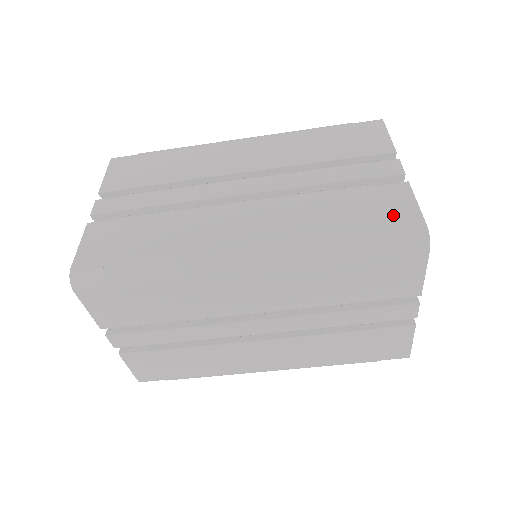
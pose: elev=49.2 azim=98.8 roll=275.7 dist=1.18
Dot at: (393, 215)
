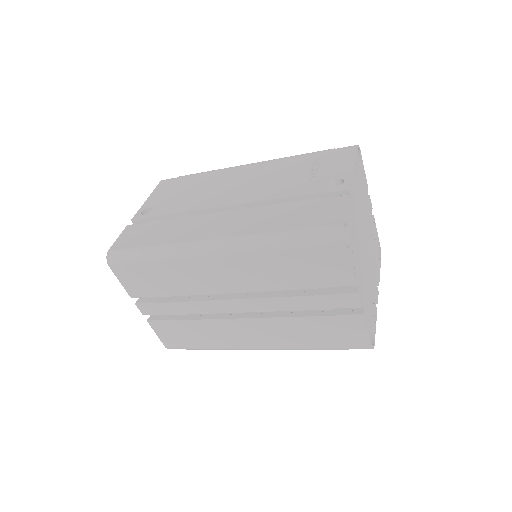
Dot at: (350, 339)
